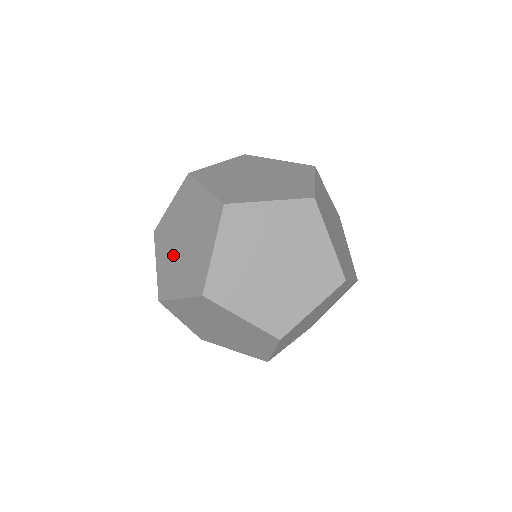
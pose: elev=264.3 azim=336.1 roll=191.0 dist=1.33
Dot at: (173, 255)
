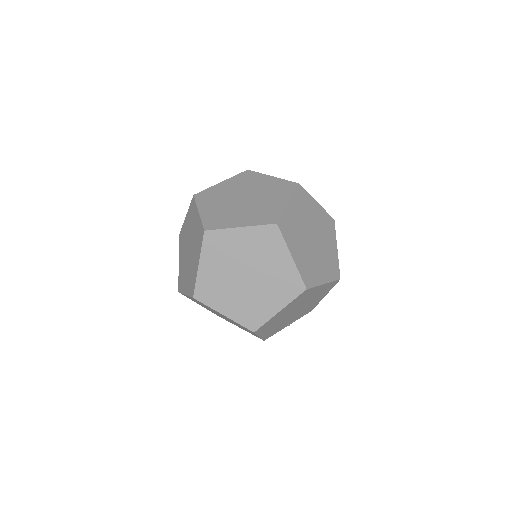
Dot at: (185, 259)
